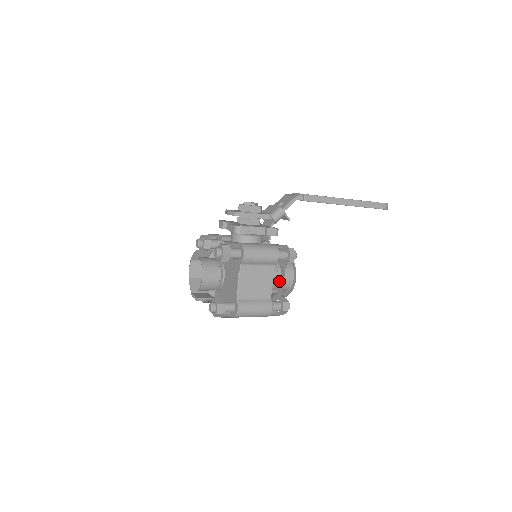
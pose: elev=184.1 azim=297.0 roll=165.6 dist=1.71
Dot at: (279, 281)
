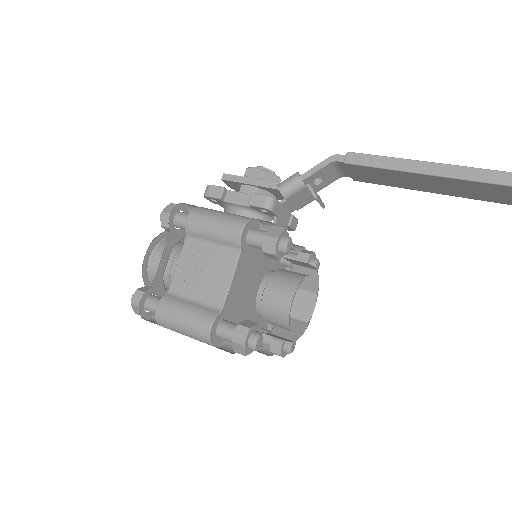
Dot at: (266, 297)
